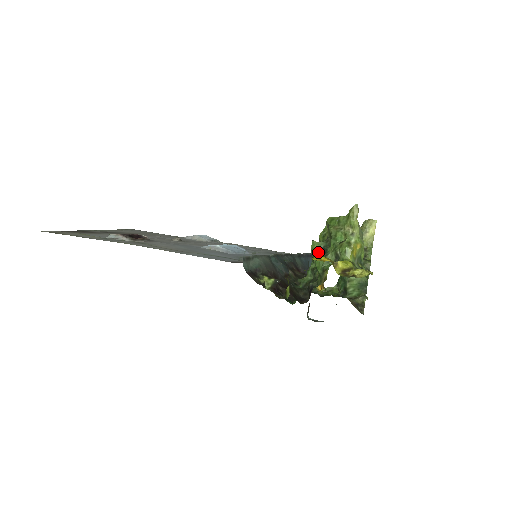
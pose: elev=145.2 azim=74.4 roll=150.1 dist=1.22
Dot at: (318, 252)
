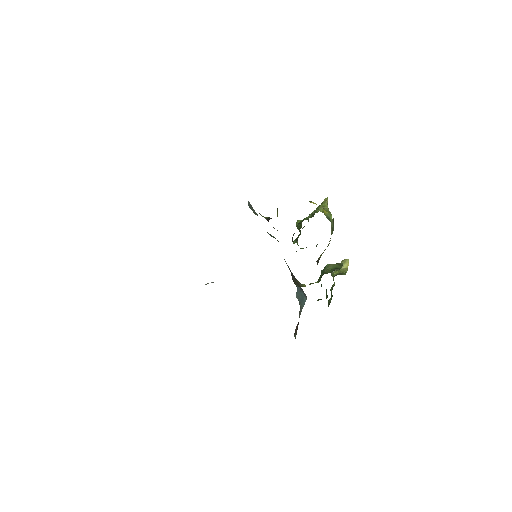
Dot at: occluded
